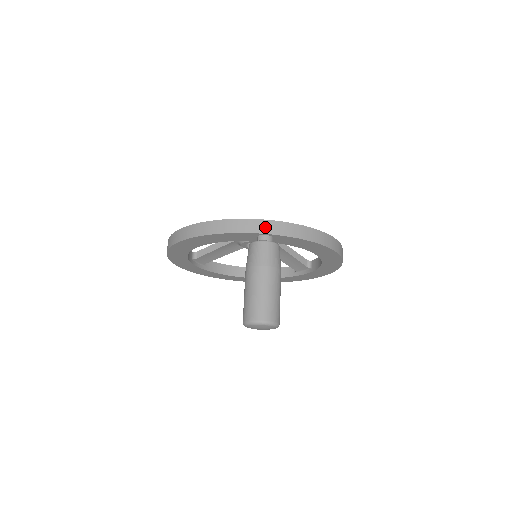
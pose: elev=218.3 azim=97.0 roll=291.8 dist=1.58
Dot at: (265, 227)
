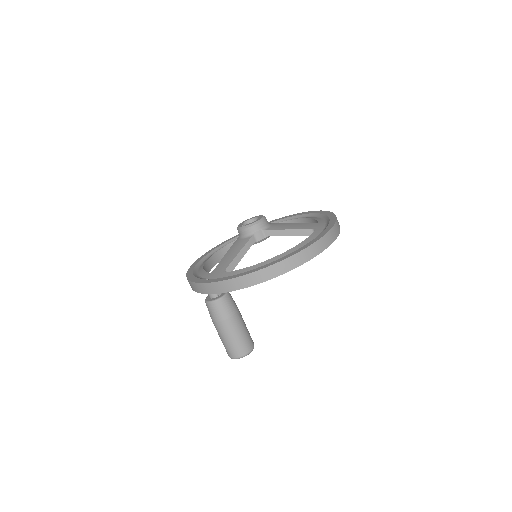
Dot at: (204, 289)
